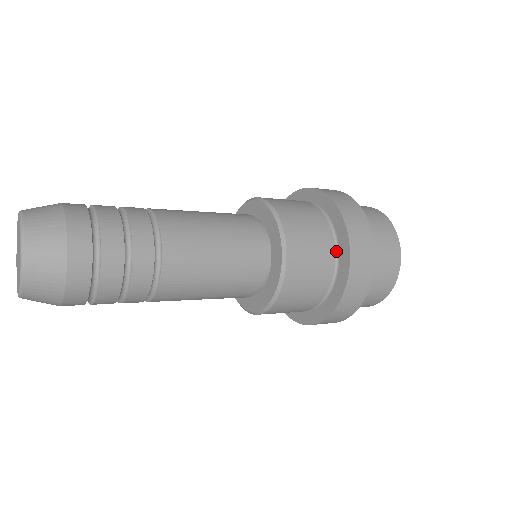
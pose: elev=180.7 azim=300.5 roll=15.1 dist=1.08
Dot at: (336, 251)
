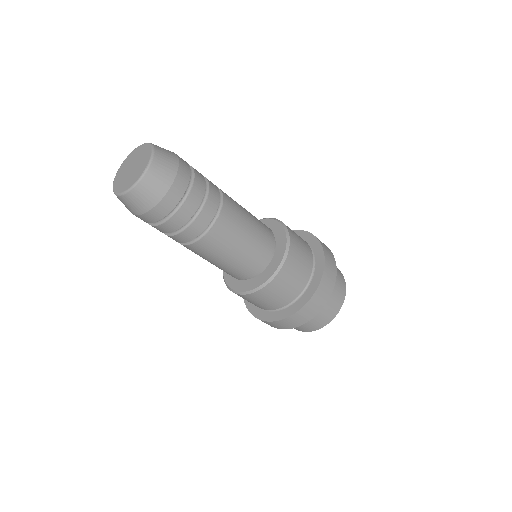
Dot at: (313, 263)
